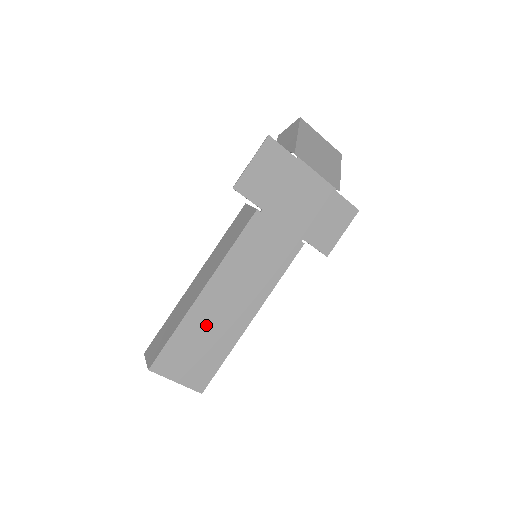
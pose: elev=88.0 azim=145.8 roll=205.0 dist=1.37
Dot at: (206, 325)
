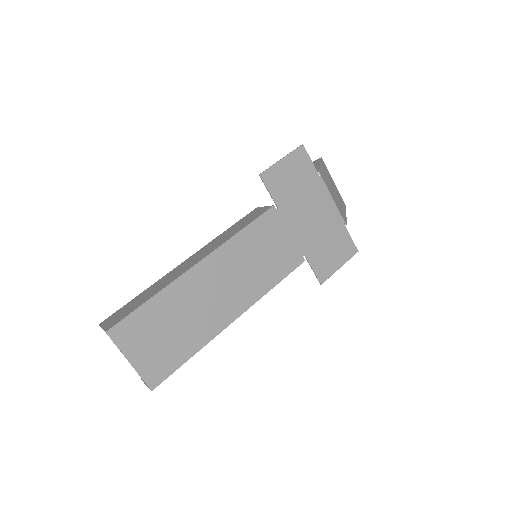
Dot at: (187, 305)
